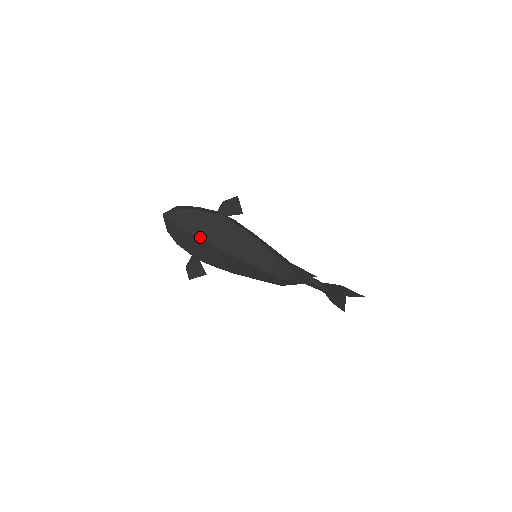
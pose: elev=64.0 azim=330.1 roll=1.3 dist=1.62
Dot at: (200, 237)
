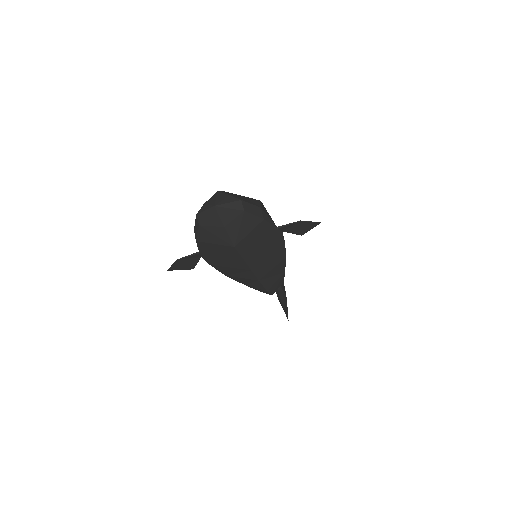
Dot at: (242, 253)
